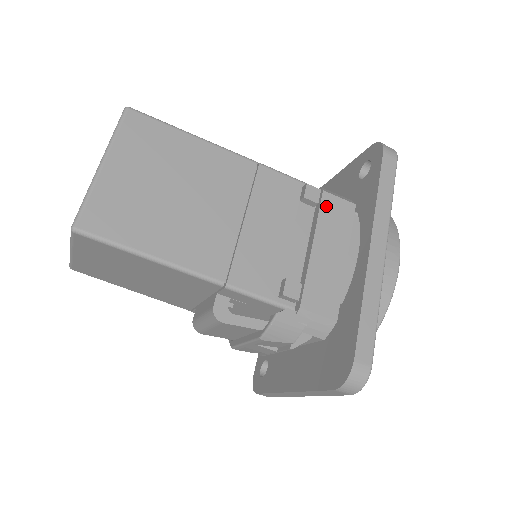
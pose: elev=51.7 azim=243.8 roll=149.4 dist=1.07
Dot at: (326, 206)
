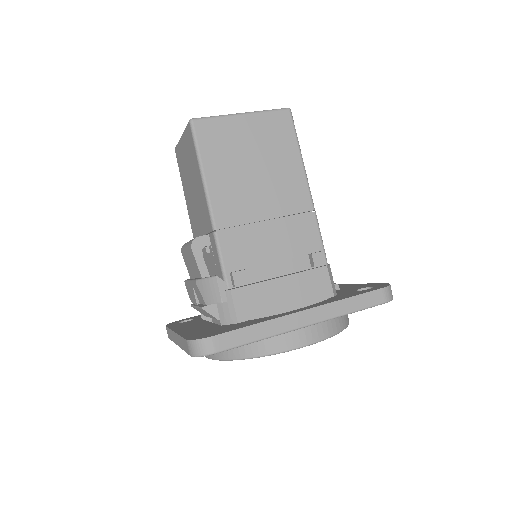
Dot at: (317, 273)
